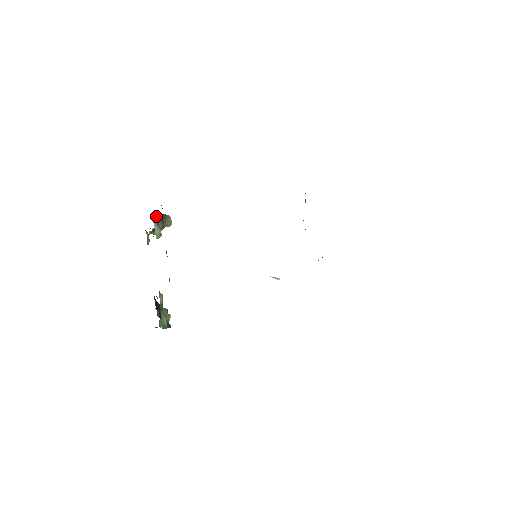
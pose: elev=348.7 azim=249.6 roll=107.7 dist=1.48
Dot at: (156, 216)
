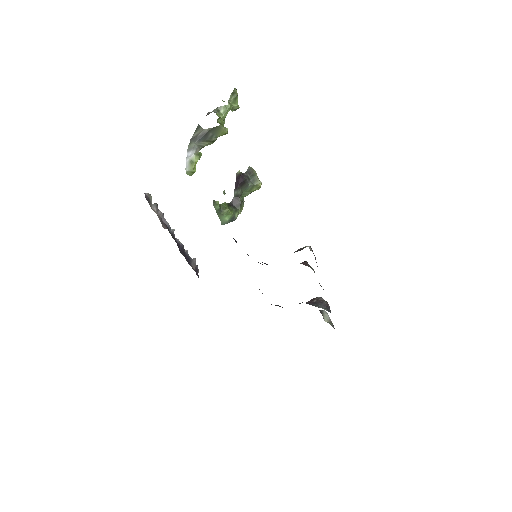
Dot at: (196, 139)
